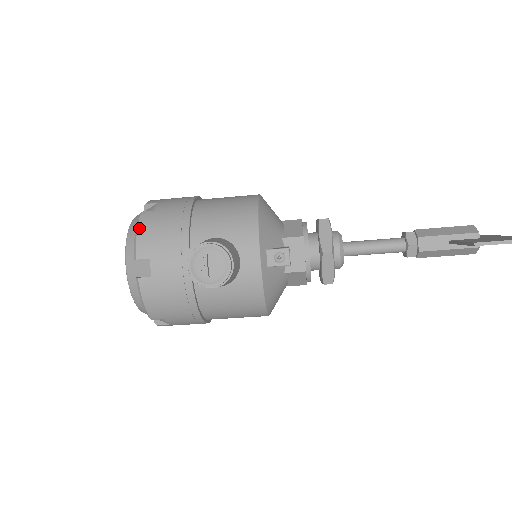
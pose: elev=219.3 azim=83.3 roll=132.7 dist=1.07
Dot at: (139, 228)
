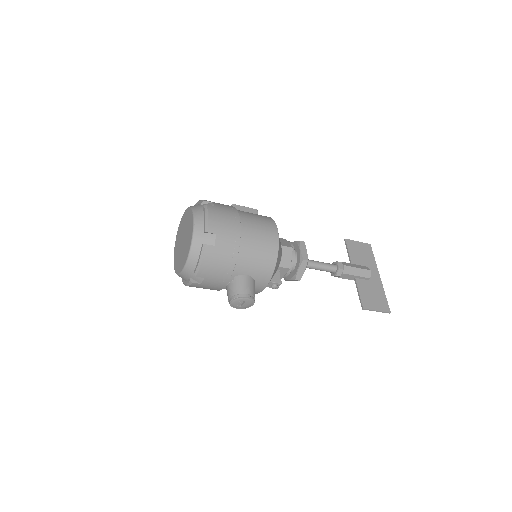
Dot at: (203, 260)
